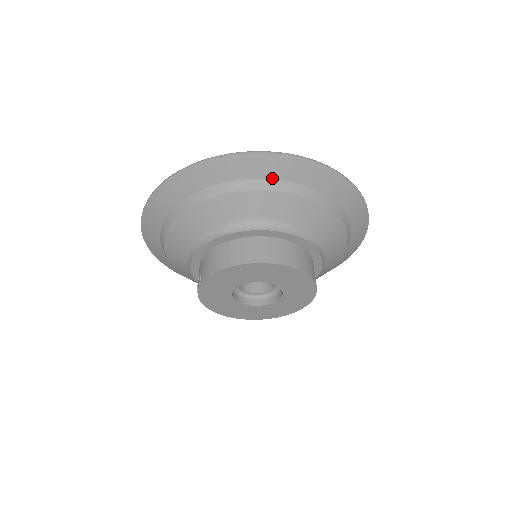
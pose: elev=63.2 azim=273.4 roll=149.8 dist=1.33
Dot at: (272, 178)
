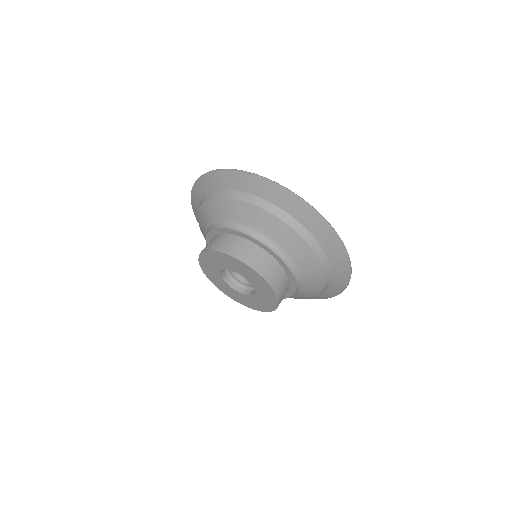
Dot at: (310, 231)
